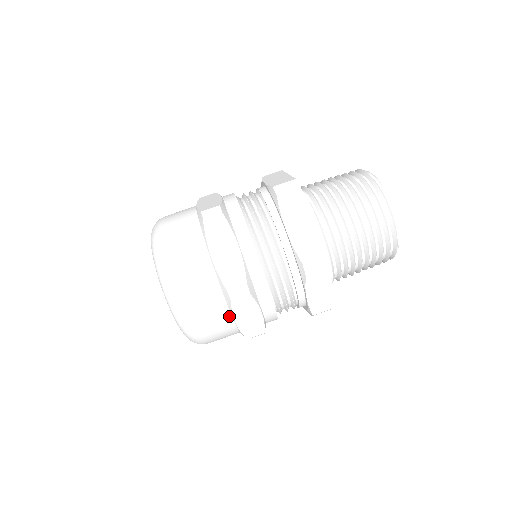
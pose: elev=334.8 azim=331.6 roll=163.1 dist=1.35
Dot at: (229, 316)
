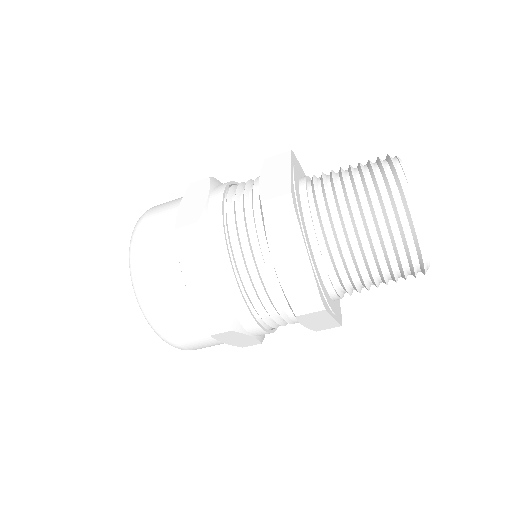
Dot at: (214, 339)
